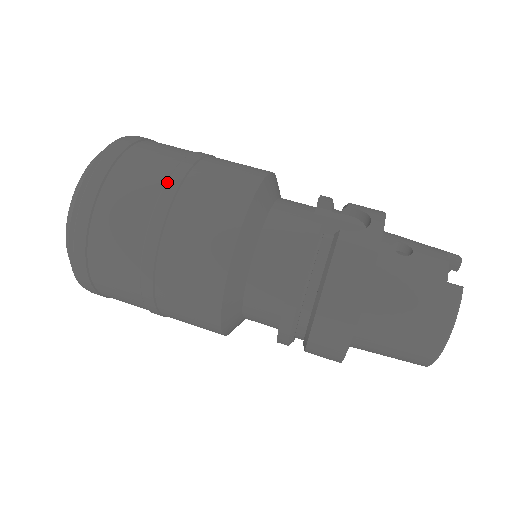
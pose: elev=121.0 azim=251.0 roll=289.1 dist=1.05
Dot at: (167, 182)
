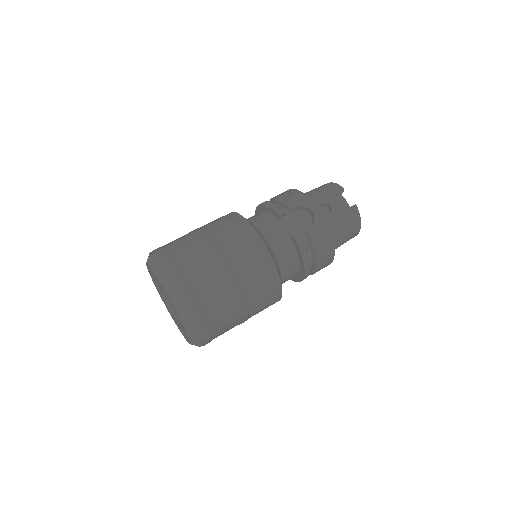
Dot at: (227, 278)
